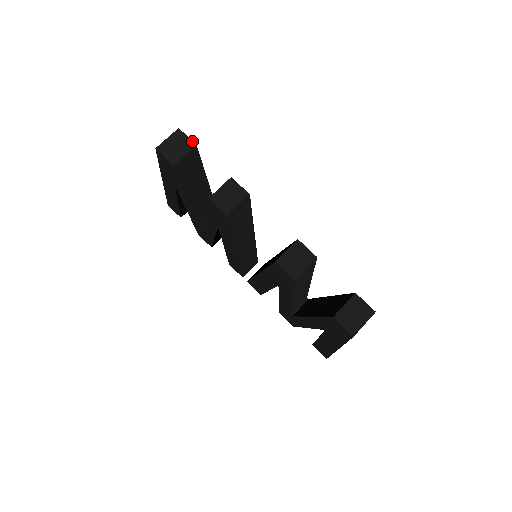
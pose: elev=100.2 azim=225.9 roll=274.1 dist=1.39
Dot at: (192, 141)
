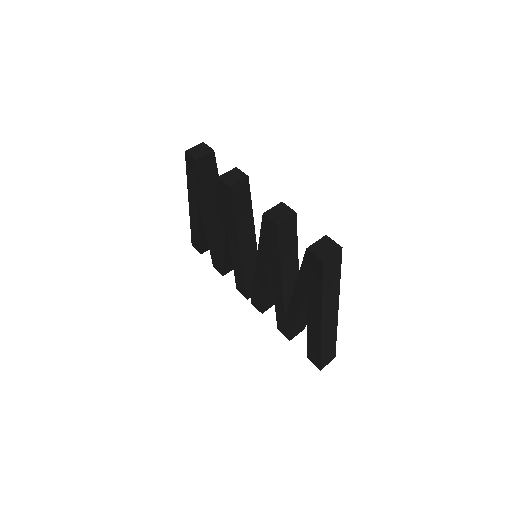
Dot at: (211, 148)
